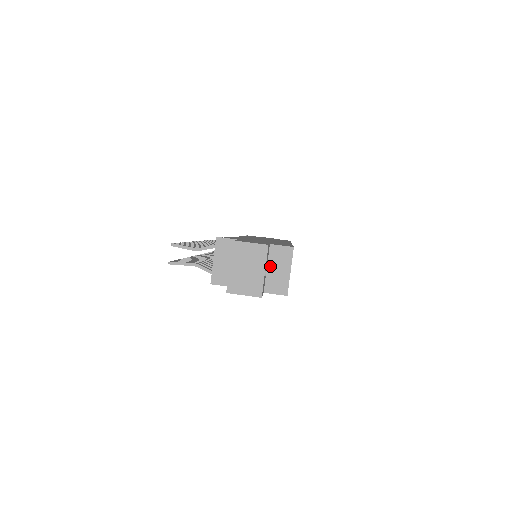
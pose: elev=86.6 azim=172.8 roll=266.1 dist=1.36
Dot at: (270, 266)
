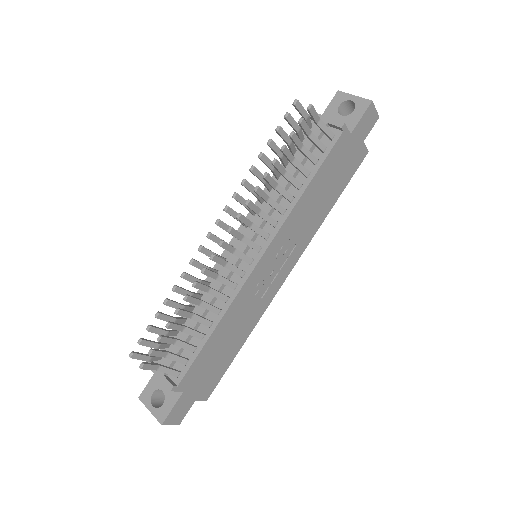
Dot at: occluded
